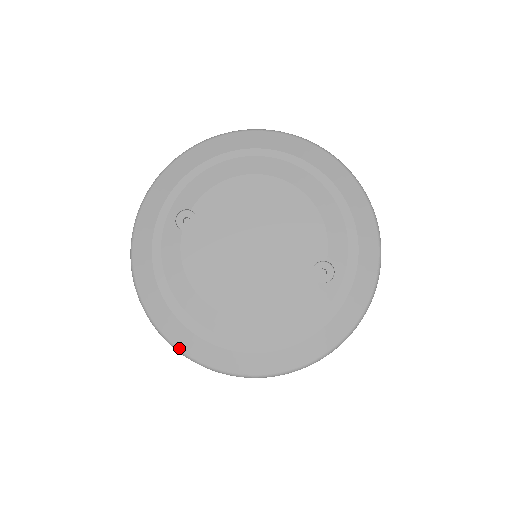
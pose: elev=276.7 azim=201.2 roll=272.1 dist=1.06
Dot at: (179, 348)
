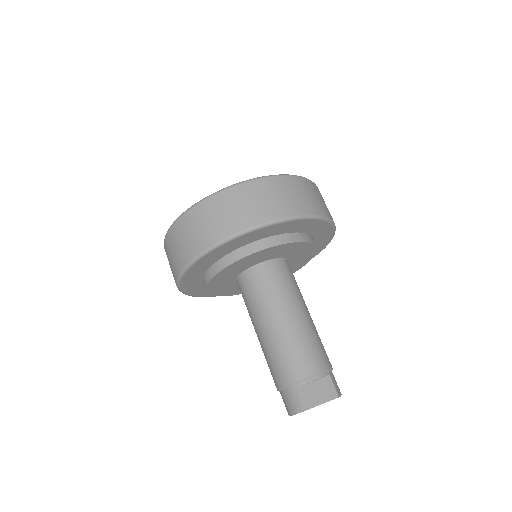
Dot at: occluded
